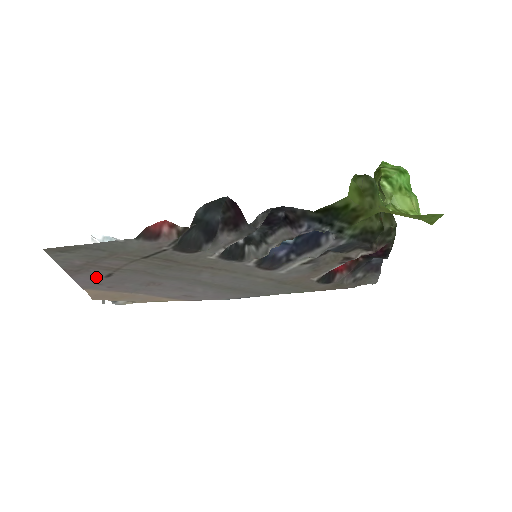
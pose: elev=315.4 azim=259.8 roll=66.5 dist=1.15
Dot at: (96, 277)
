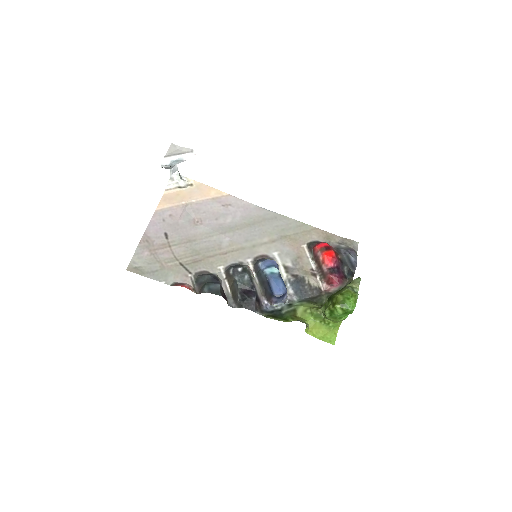
Dot at: (159, 232)
